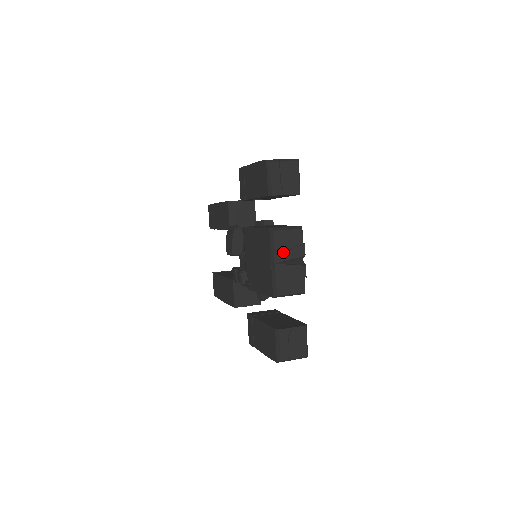
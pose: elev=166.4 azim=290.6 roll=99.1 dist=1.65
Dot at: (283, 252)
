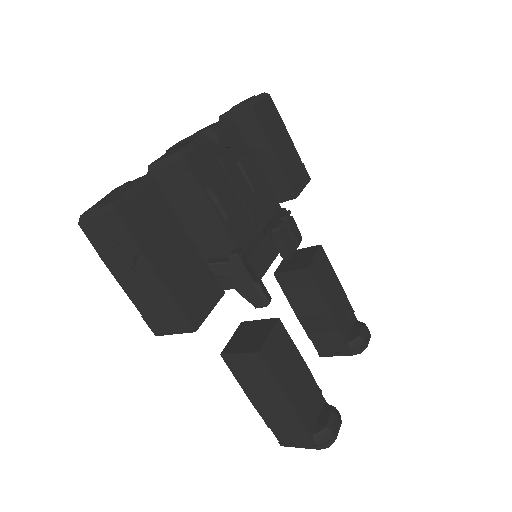
Dot at: occluded
